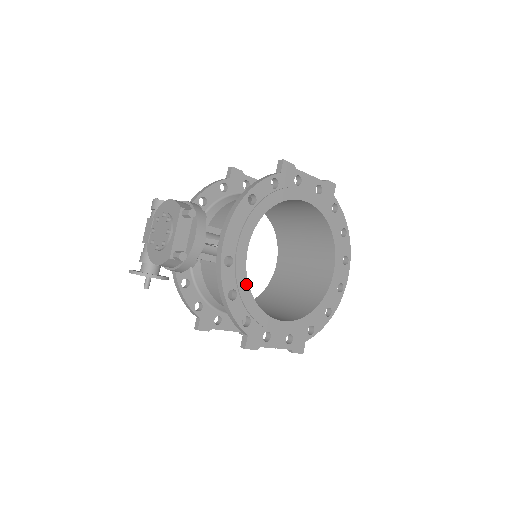
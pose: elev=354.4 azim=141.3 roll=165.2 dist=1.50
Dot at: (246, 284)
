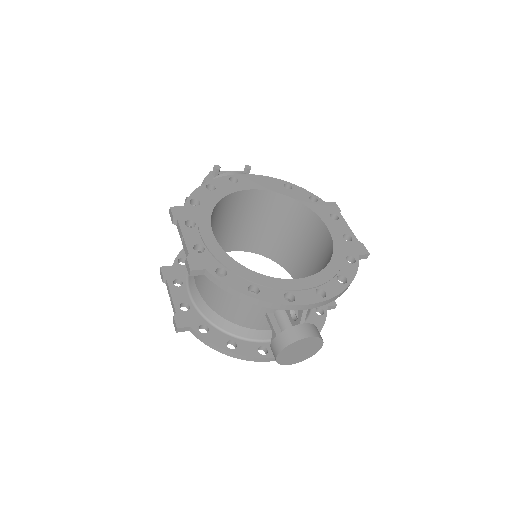
Dot at: (225, 194)
